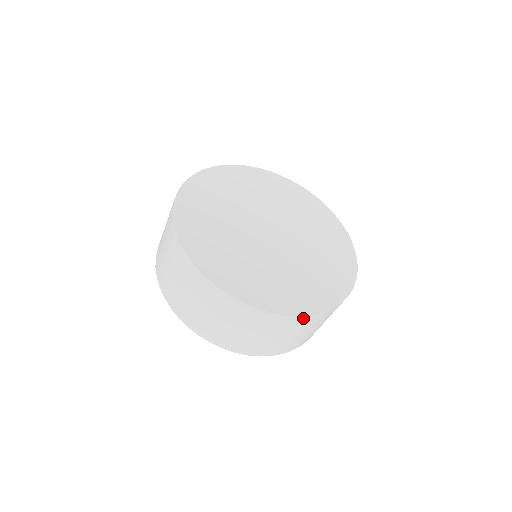
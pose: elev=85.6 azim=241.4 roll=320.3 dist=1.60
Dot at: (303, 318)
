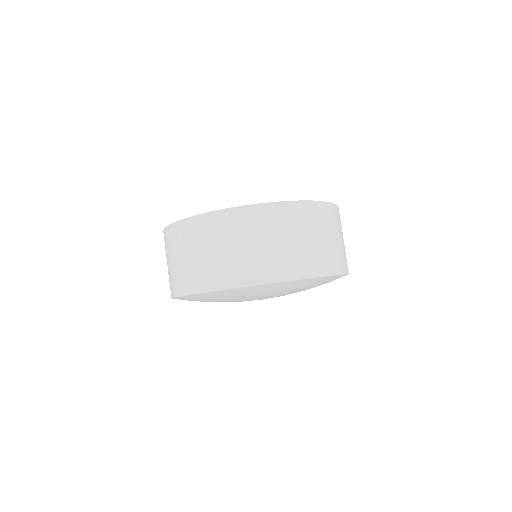
Dot at: (315, 205)
